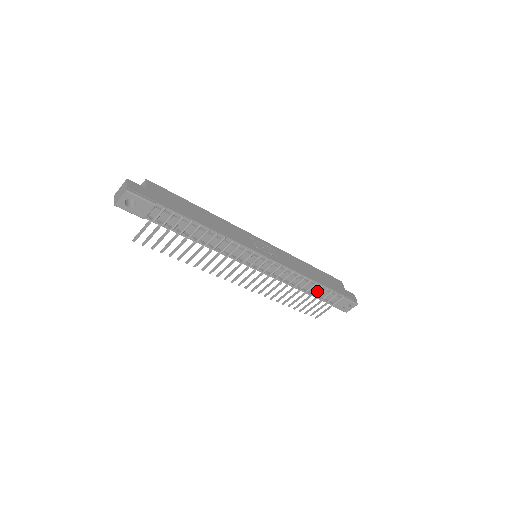
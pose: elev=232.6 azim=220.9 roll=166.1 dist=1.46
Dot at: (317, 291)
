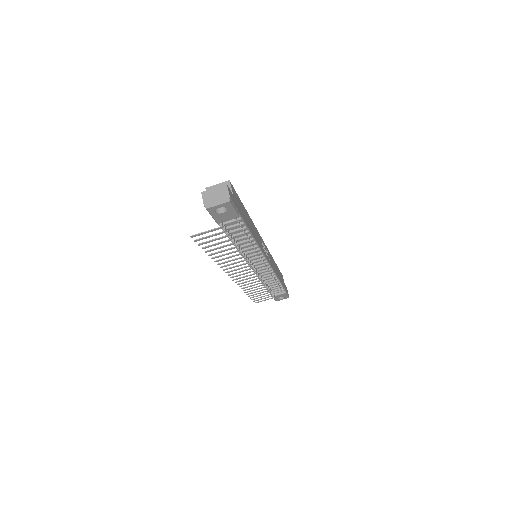
Dot at: (273, 286)
